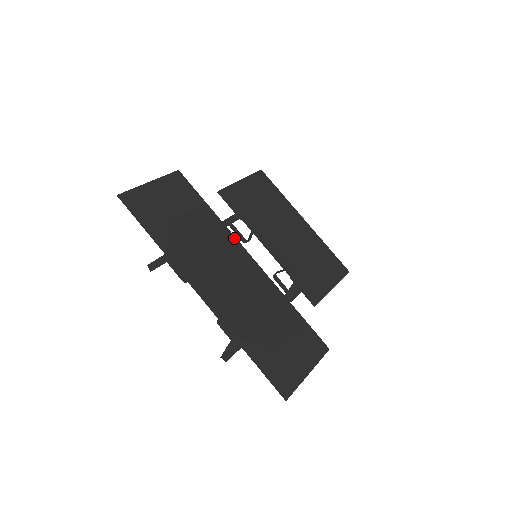
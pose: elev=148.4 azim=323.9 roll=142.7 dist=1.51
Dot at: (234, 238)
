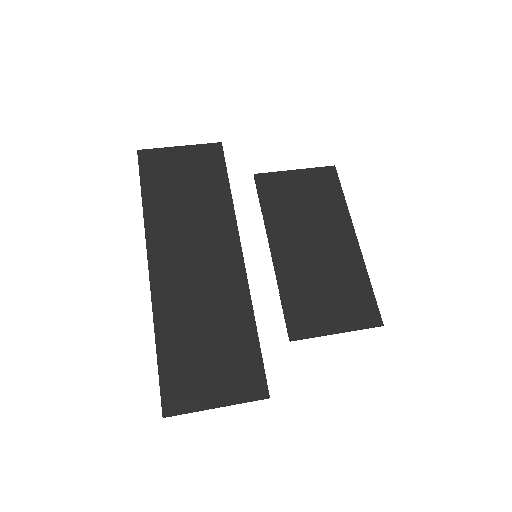
Dot at: (235, 227)
